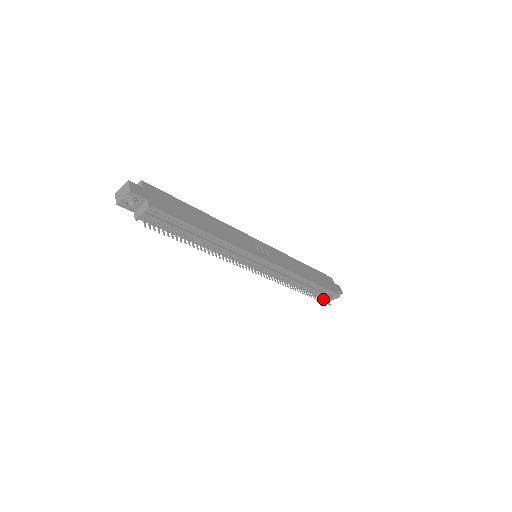
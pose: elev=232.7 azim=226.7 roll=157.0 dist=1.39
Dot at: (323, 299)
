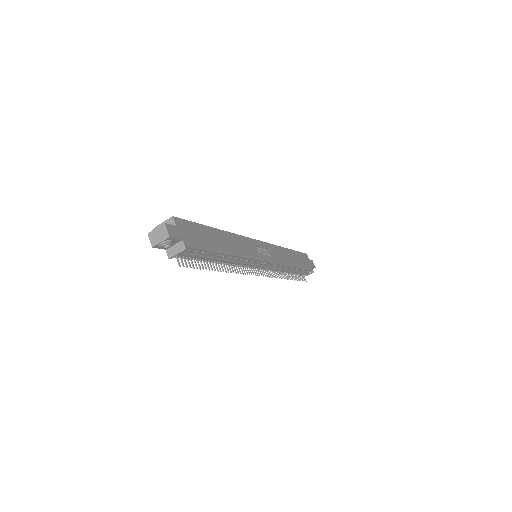
Dot at: occluded
